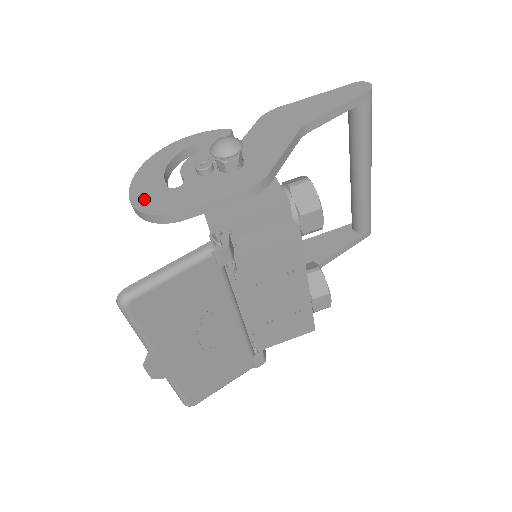
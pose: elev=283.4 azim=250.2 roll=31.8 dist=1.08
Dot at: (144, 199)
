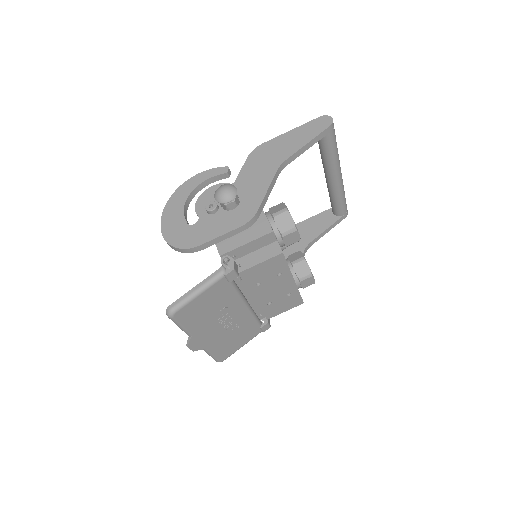
Dot at: (172, 235)
